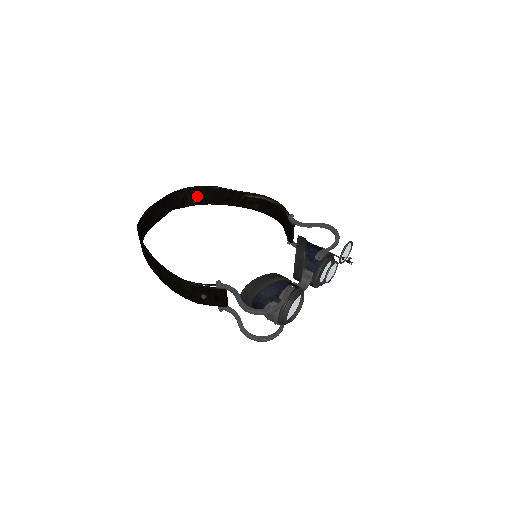
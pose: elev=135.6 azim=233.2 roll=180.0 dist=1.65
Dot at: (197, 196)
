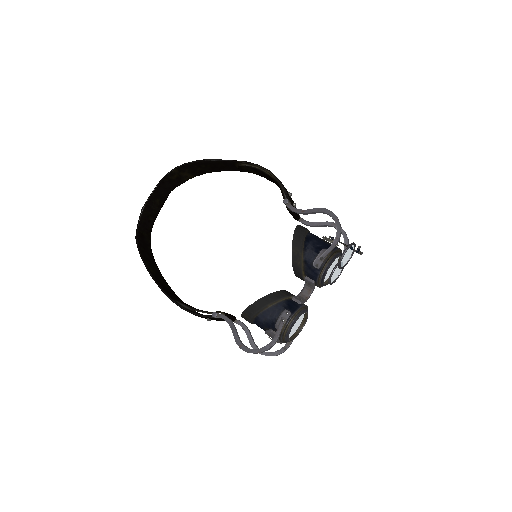
Dot at: (190, 170)
